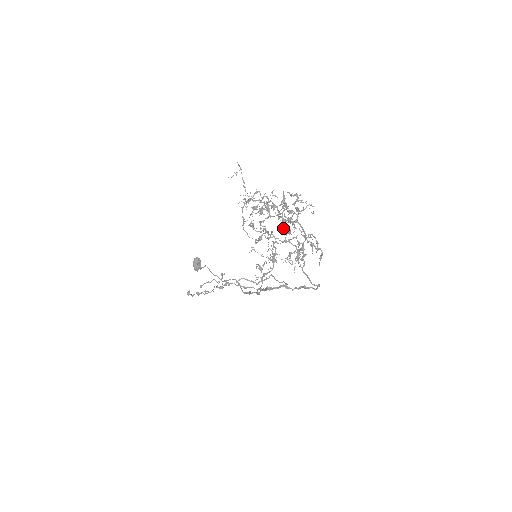
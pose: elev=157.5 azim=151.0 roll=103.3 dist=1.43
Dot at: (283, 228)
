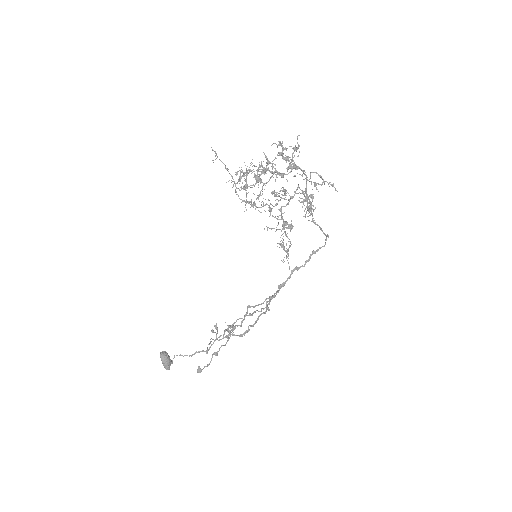
Dot at: (279, 191)
